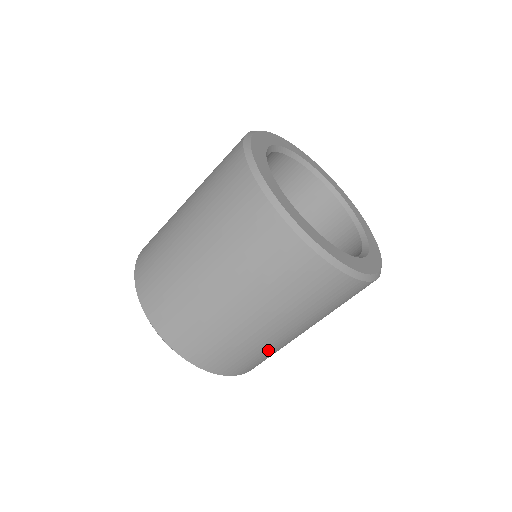
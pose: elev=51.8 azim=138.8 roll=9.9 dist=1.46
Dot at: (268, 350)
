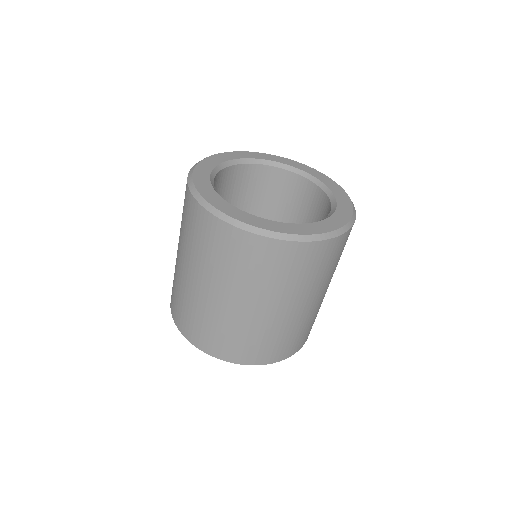
Dot at: occluded
